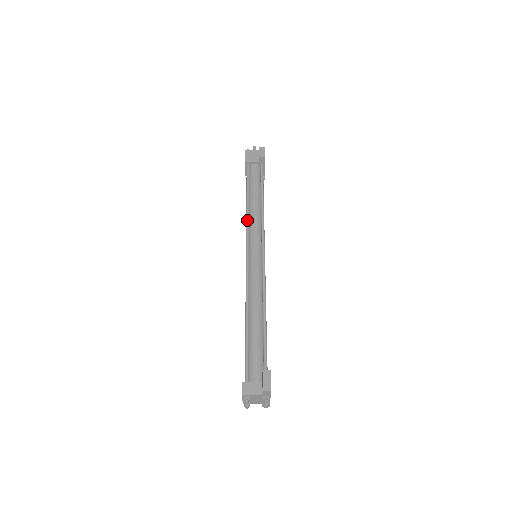
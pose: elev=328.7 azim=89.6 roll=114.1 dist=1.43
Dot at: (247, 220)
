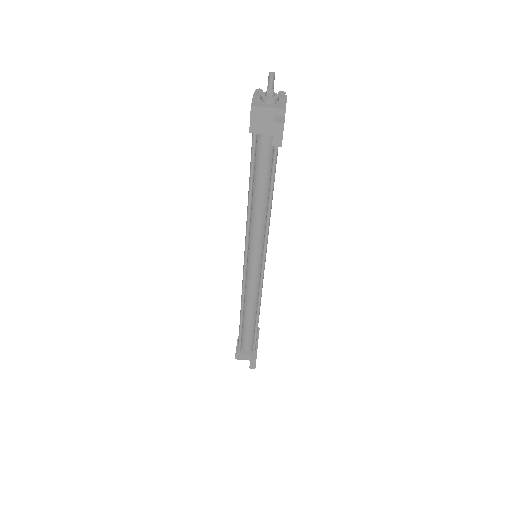
Dot at: (247, 228)
